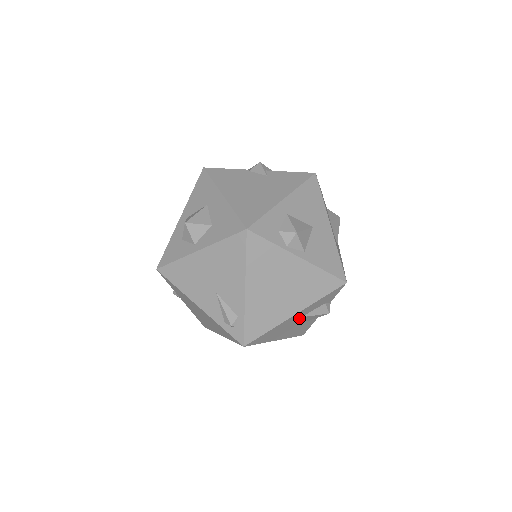
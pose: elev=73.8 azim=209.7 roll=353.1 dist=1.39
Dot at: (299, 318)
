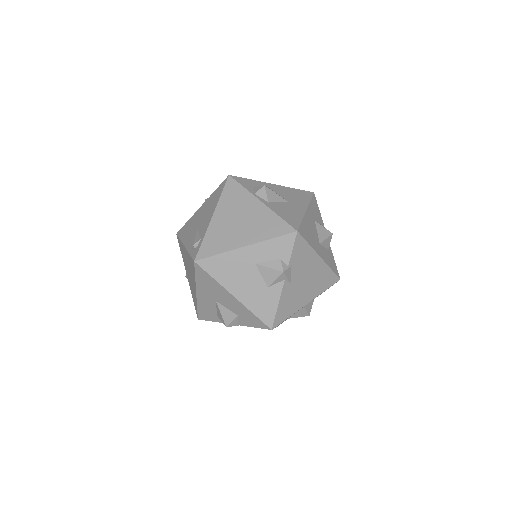
Dot at: (253, 264)
